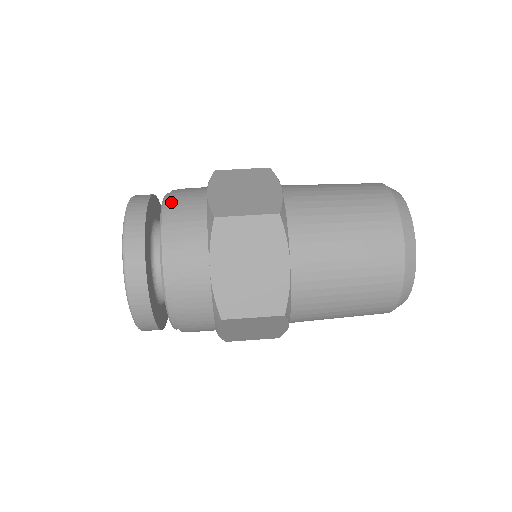
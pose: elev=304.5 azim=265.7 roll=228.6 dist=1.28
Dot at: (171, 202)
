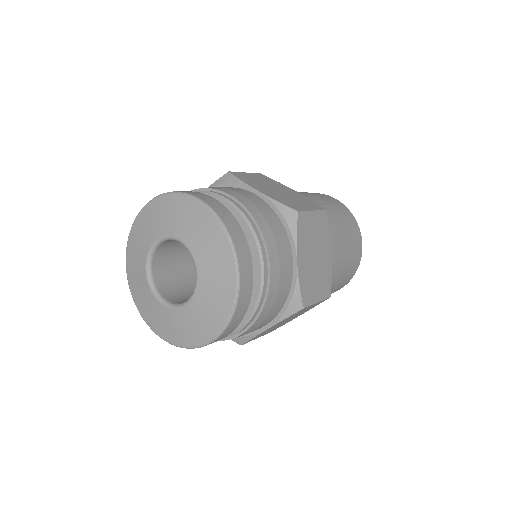
Dot at: occluded
